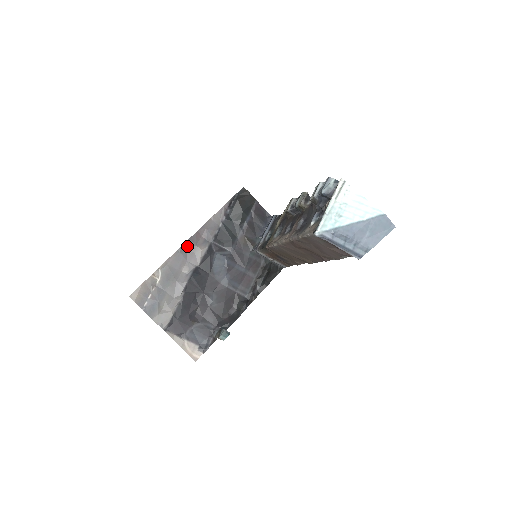
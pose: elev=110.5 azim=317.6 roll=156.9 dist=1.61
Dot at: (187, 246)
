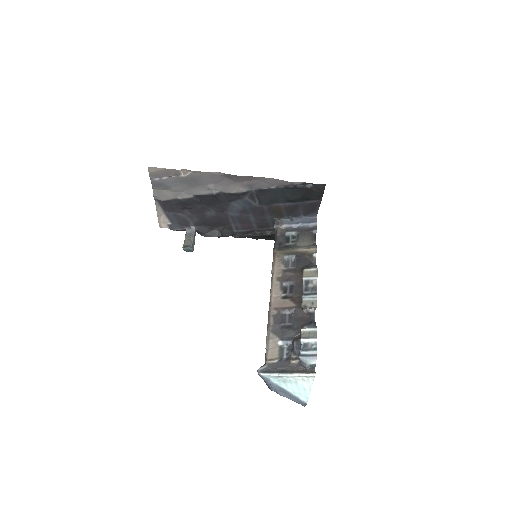
Dot at: (230, 177)
